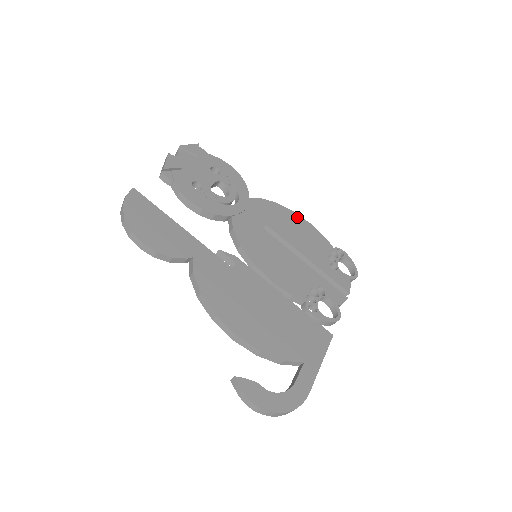
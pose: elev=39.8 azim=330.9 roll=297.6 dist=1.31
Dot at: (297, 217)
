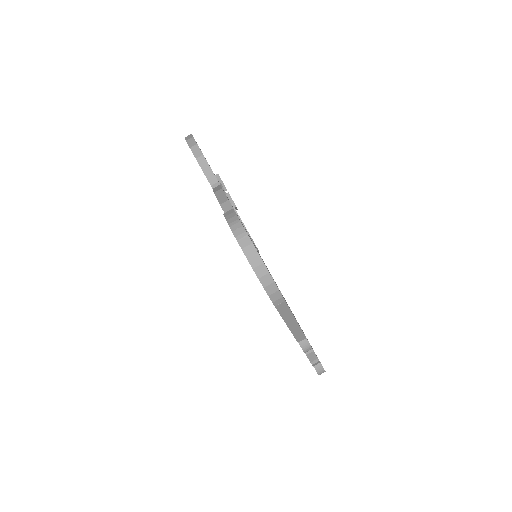
Dot at: occluded
